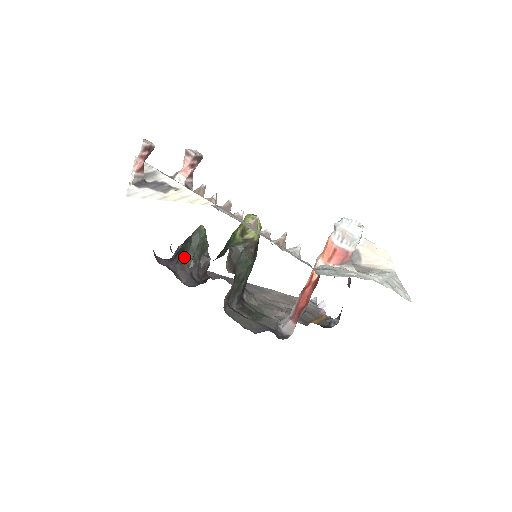
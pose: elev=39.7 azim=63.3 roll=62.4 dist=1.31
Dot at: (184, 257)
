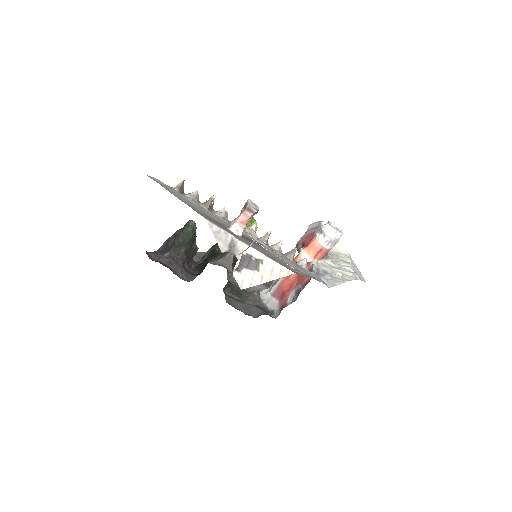
Dot at: (176, 252)
